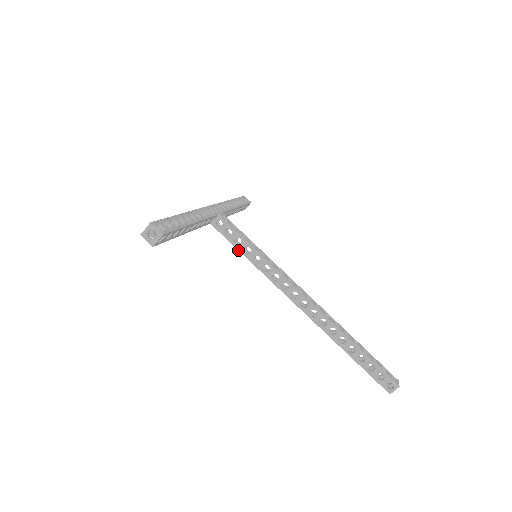
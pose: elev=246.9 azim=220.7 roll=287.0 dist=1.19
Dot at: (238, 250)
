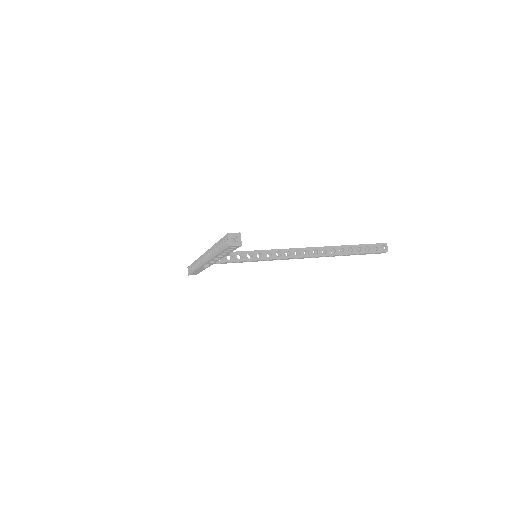
Dot at: (245, 261)
